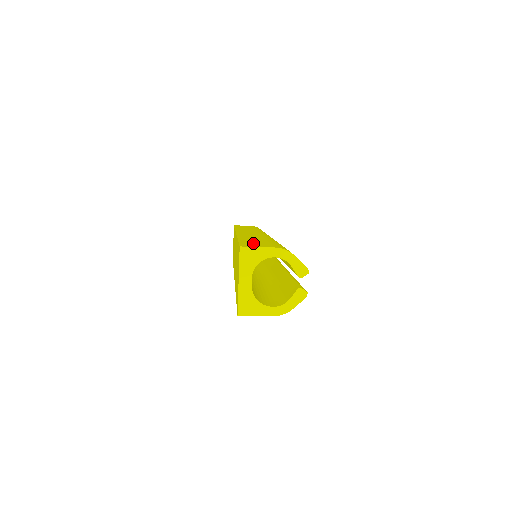
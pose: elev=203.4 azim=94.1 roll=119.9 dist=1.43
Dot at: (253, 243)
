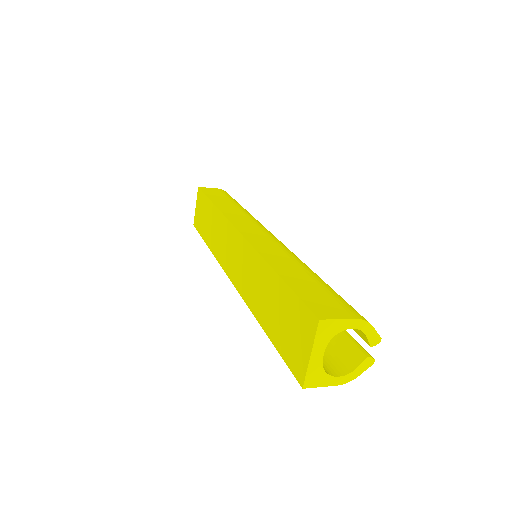
Dot at: (315, 297)
